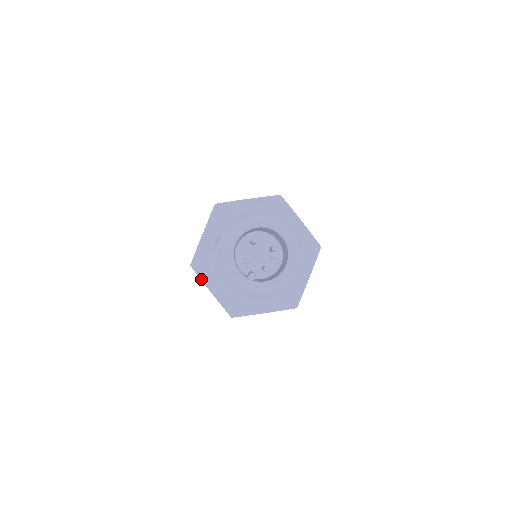
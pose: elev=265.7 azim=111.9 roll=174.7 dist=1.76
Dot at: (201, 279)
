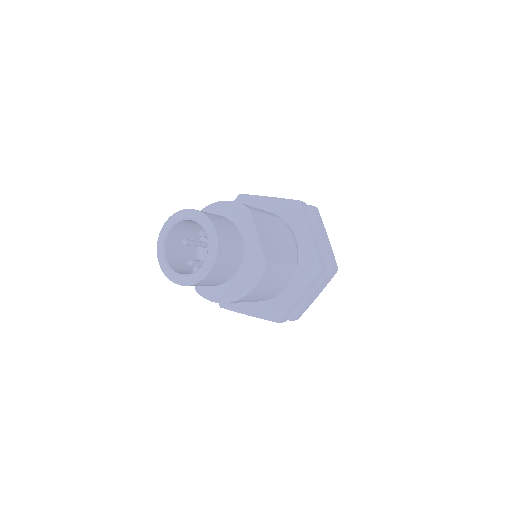
Dot at: occluded
